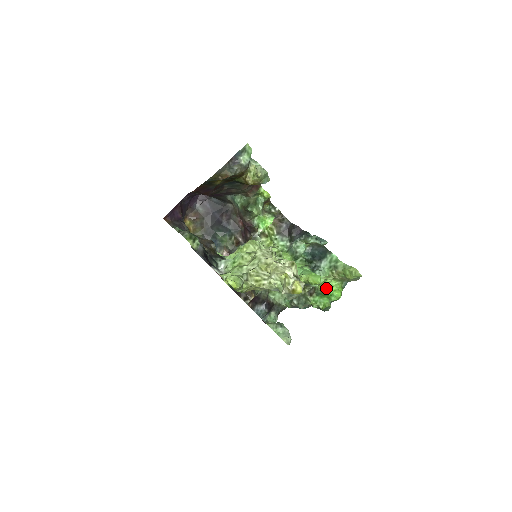
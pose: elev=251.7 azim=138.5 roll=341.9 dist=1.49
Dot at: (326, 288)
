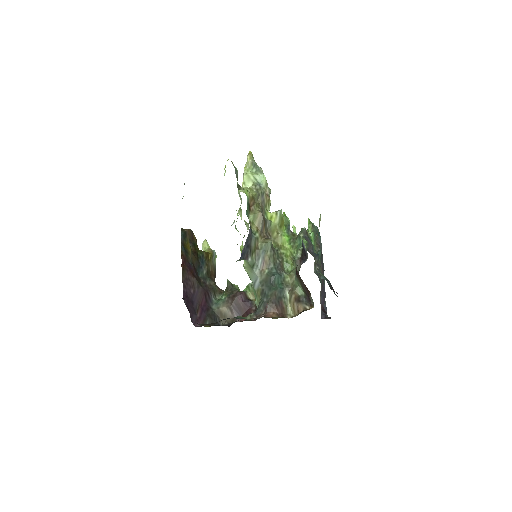
Dot at: occluded
